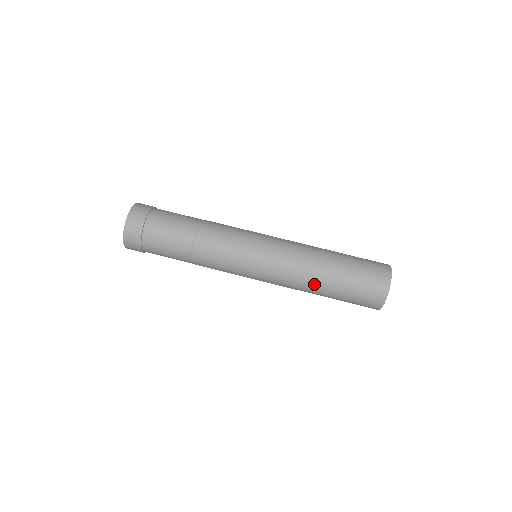
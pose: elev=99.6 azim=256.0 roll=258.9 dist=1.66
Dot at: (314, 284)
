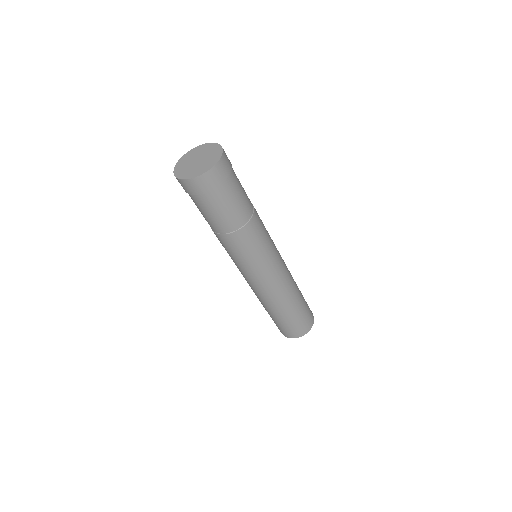
Dot at: (277, 306)
